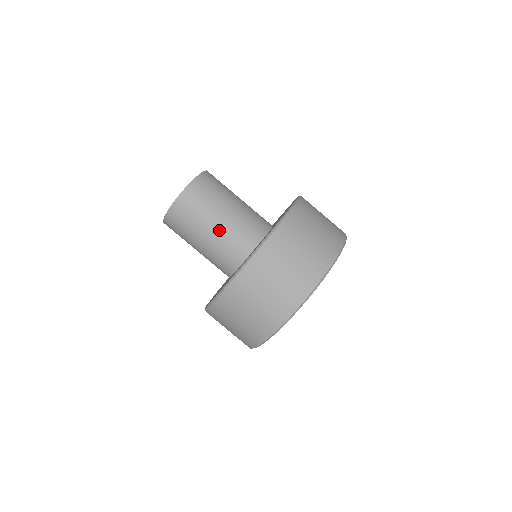
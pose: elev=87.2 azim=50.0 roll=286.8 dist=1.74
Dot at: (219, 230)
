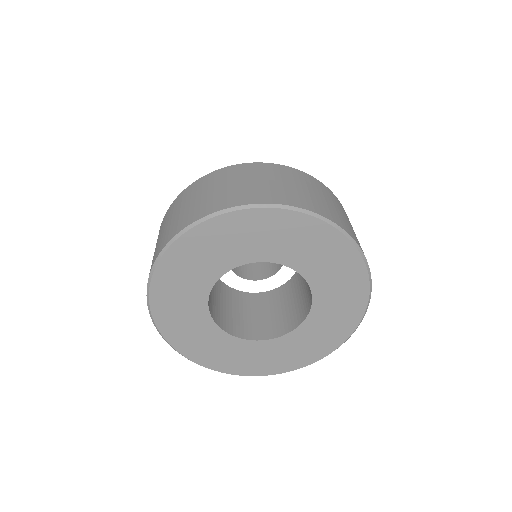
Dot at: occluded
